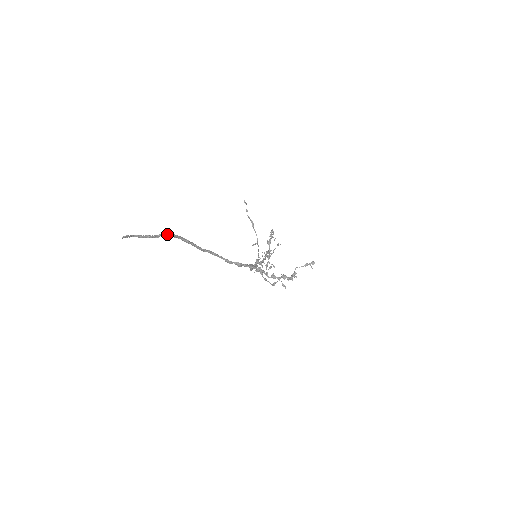
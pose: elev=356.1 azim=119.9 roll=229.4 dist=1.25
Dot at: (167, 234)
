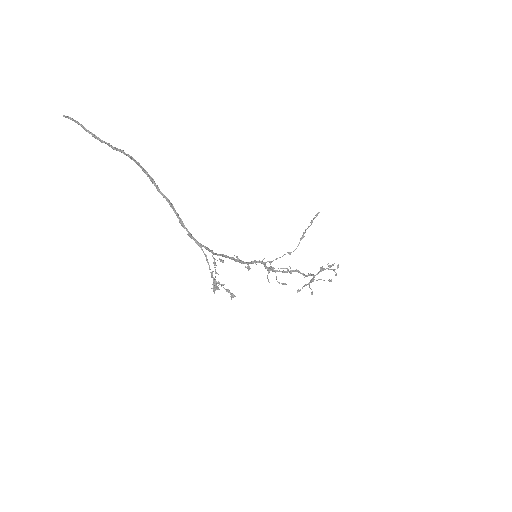
Dot at: (117, 148)
